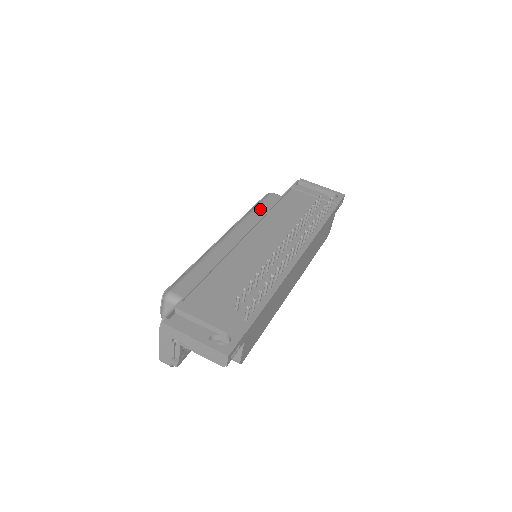
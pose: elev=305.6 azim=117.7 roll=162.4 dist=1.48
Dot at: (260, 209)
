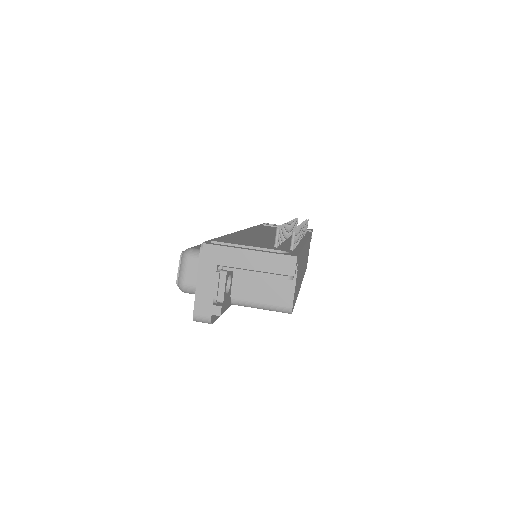
Dot at: occluded
